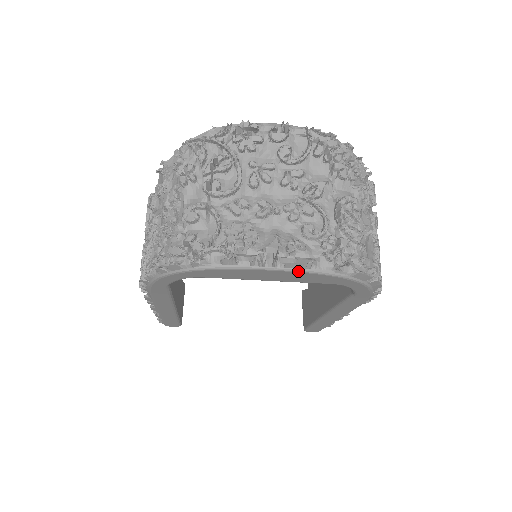
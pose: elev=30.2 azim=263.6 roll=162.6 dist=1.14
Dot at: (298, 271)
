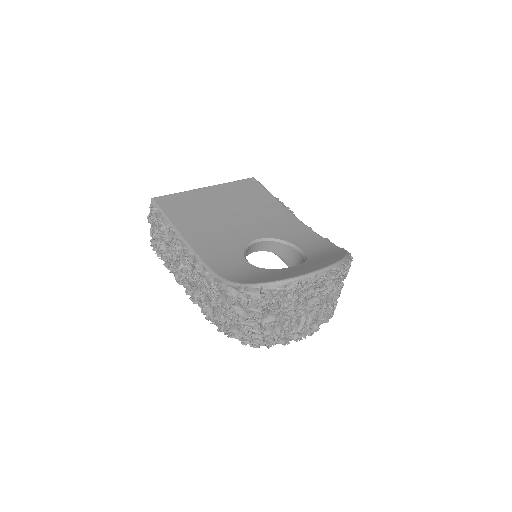
Dot at: (311, 331)
